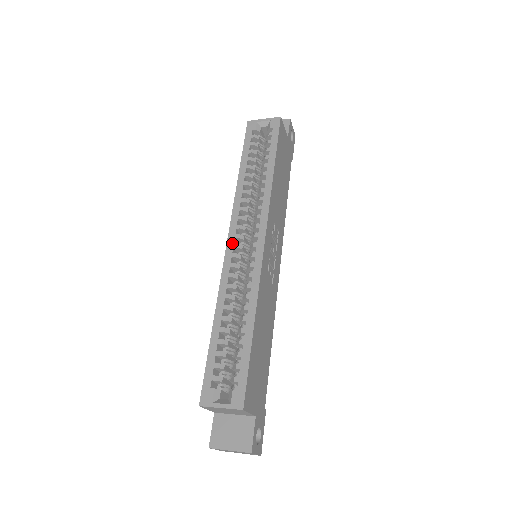
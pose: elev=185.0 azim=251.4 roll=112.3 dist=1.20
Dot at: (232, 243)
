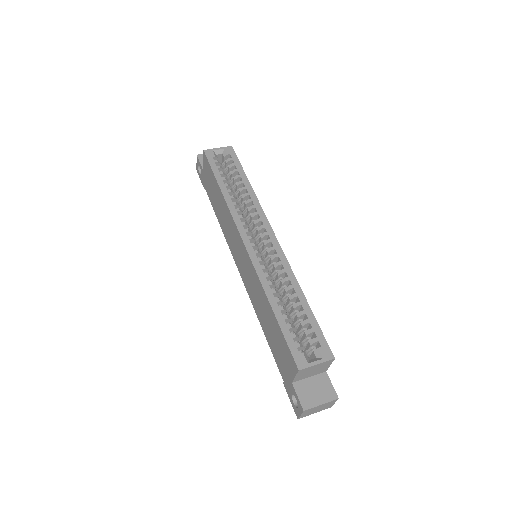
Dot at: (249, 243)
